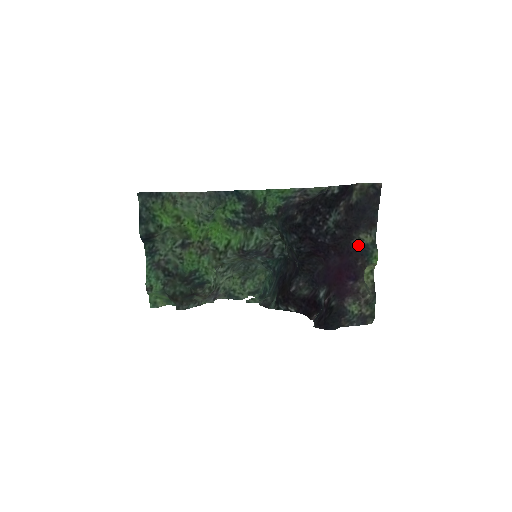
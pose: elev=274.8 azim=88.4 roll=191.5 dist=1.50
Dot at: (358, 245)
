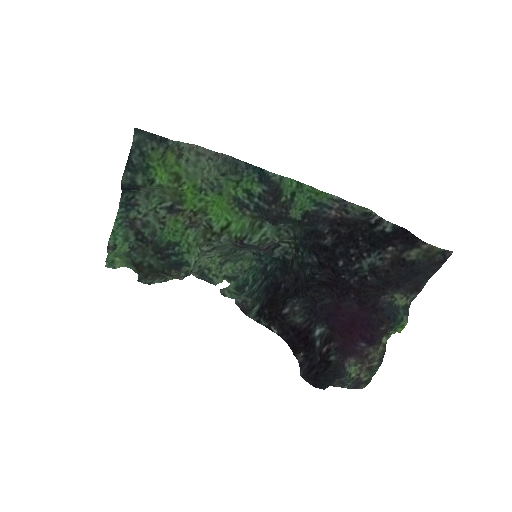
Dot at: (387, 303)
